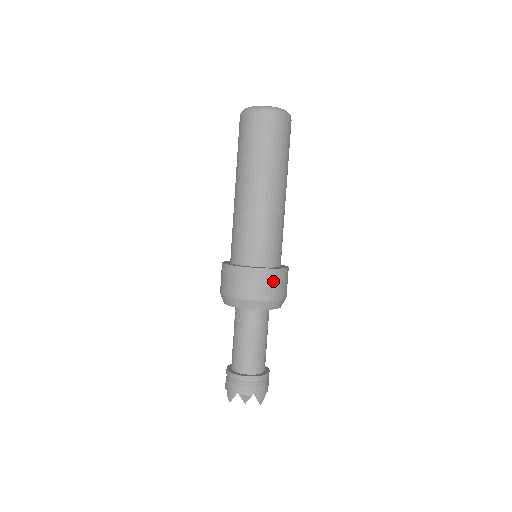
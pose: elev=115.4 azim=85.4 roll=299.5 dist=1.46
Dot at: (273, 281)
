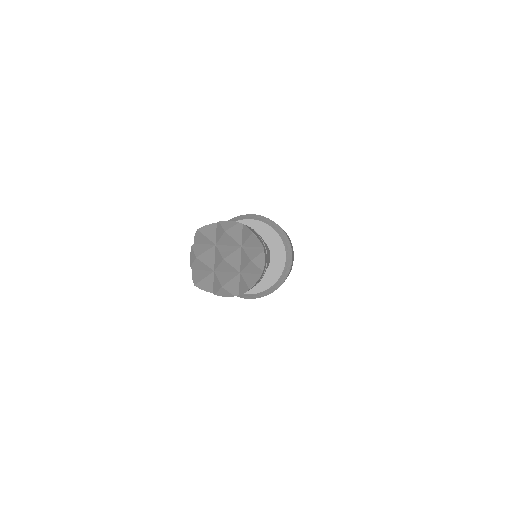
Dot at: occluded
